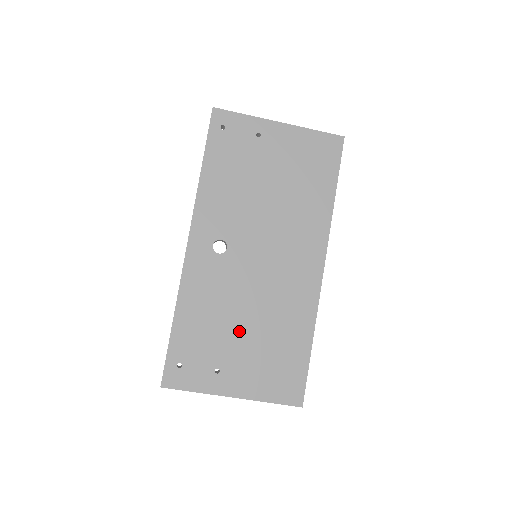
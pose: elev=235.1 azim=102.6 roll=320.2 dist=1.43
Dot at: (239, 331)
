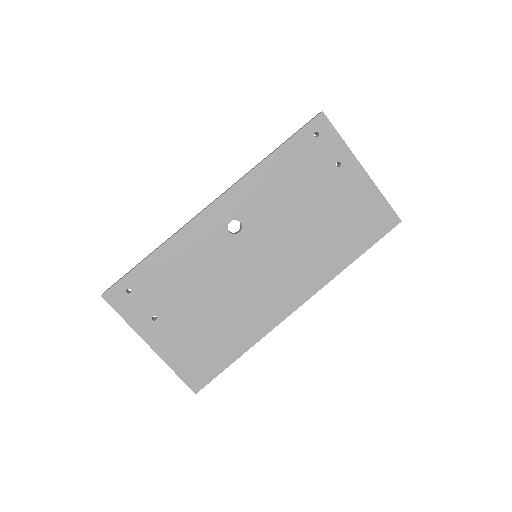
Dot at: (195, 302)
